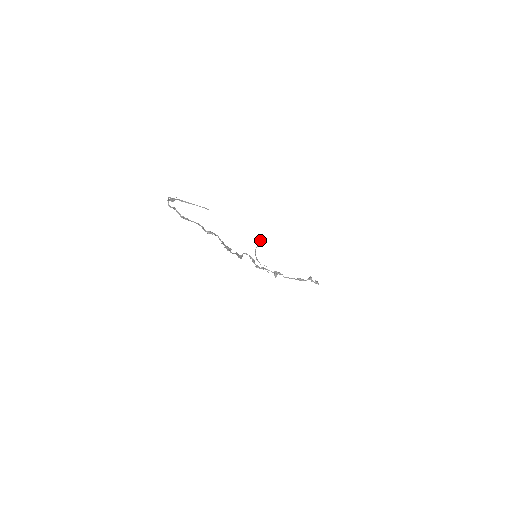
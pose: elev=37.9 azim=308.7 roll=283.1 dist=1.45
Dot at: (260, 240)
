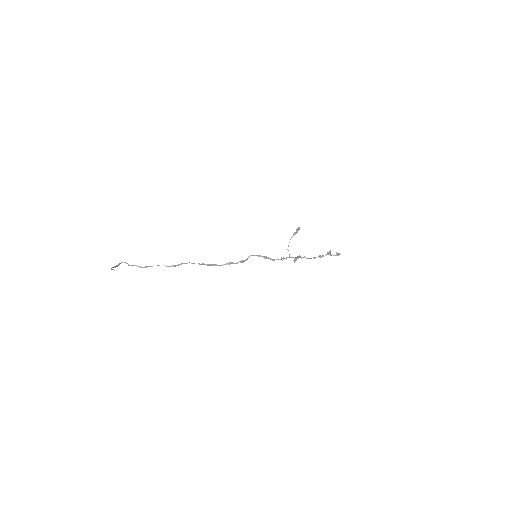
Dot at: (298, 228)
